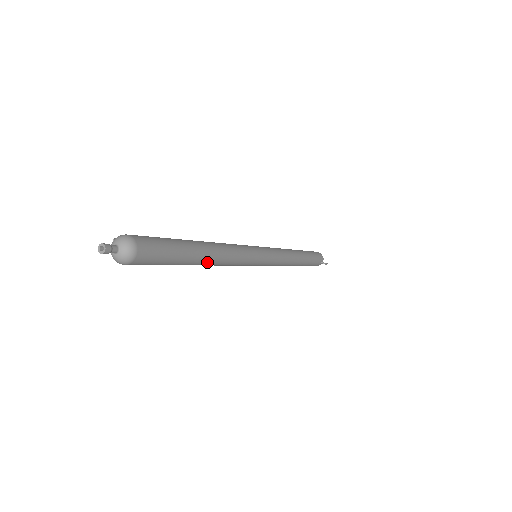
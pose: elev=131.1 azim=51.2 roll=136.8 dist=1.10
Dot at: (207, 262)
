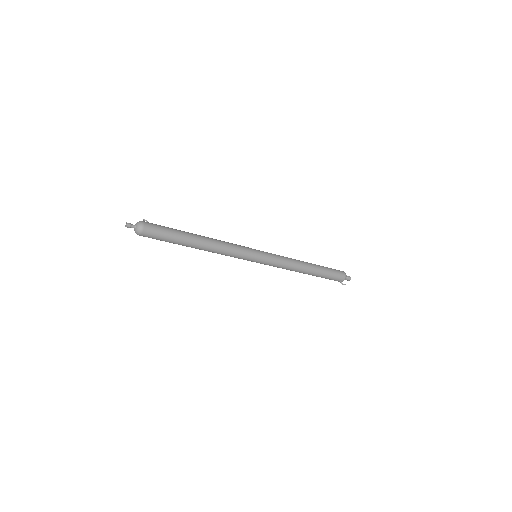
Dot at: occluded
